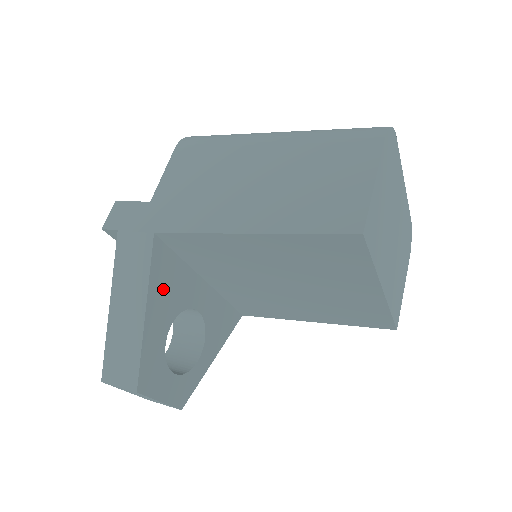
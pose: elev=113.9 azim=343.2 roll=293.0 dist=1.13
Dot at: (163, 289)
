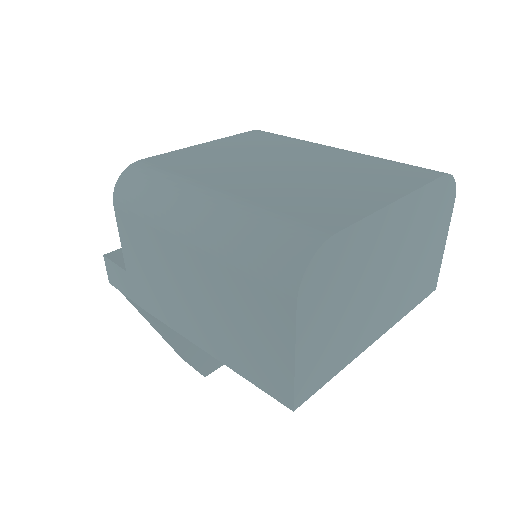
Dot at: occluded
